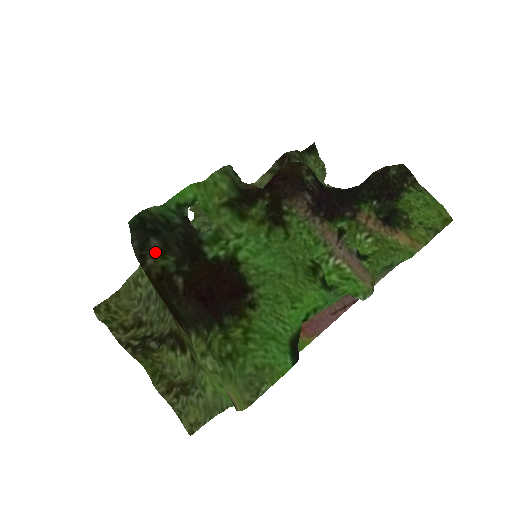
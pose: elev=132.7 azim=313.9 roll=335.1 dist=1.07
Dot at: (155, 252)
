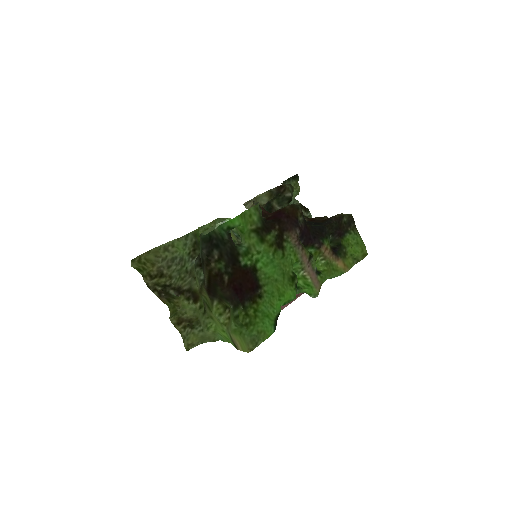
Dot at: (216, 259)
